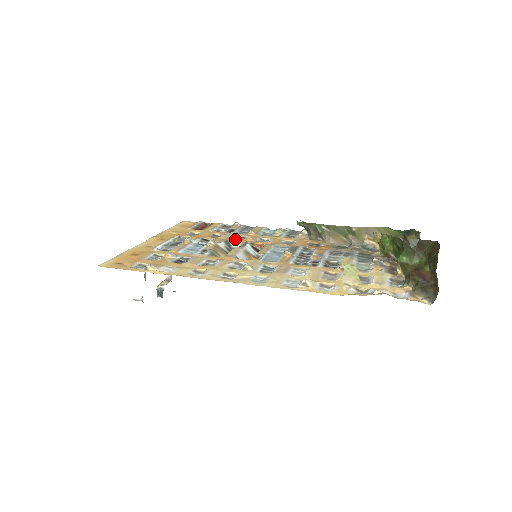
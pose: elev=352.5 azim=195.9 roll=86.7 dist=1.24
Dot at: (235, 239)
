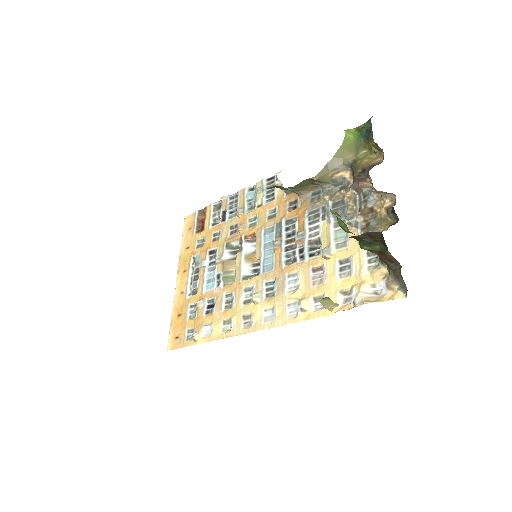
Dot at: (231, 235)
